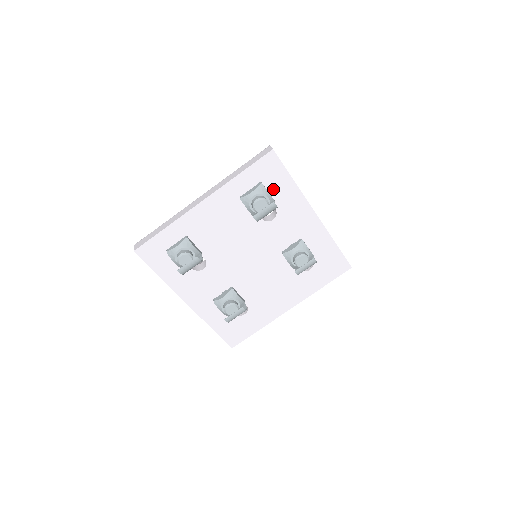
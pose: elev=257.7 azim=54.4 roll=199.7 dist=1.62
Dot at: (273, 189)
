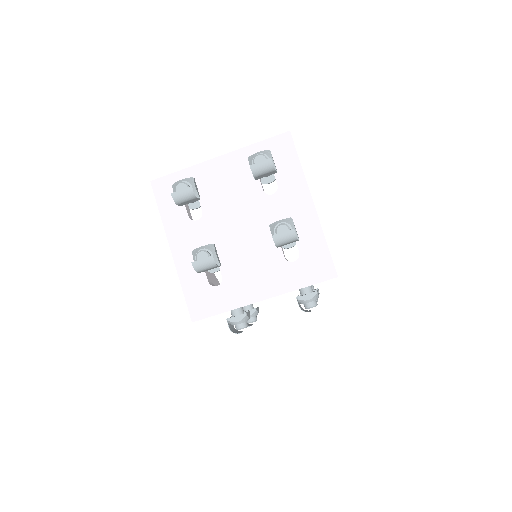
Dot at: (280, 166)
